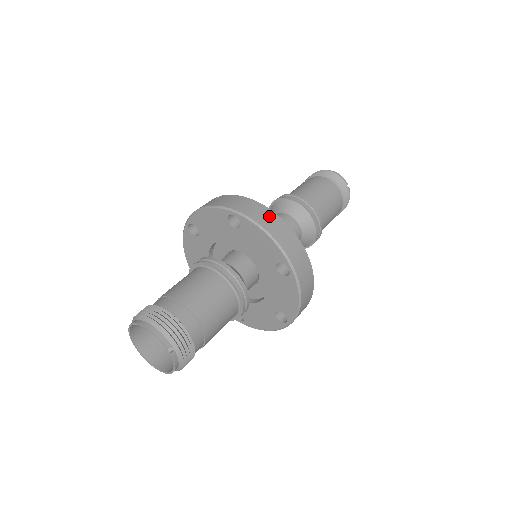
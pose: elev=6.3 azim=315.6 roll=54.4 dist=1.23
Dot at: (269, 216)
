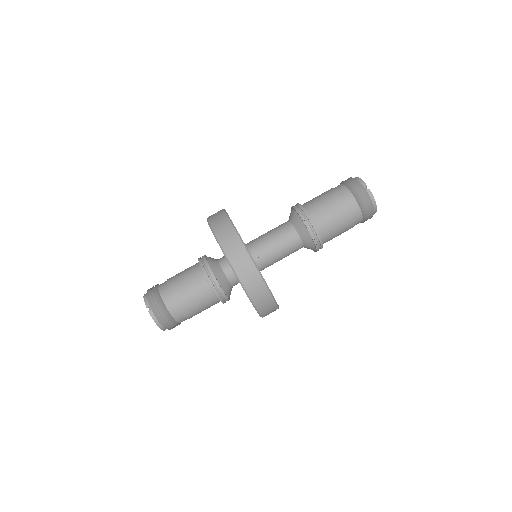
Dot at: (221, 218)
